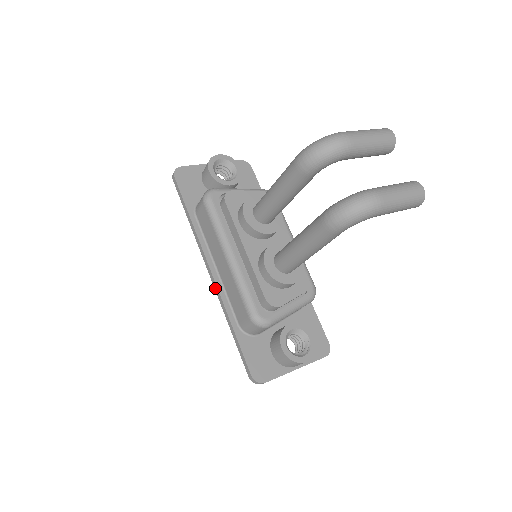
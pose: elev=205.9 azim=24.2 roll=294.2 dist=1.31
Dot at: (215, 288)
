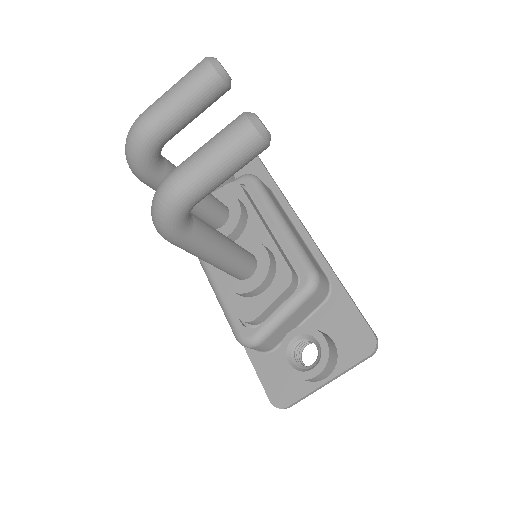
Dot at: occluded
